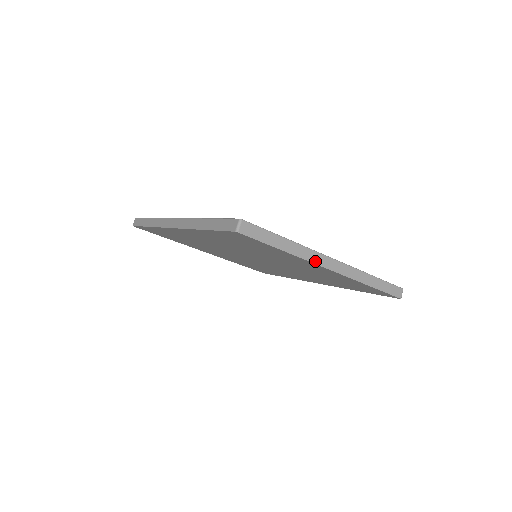
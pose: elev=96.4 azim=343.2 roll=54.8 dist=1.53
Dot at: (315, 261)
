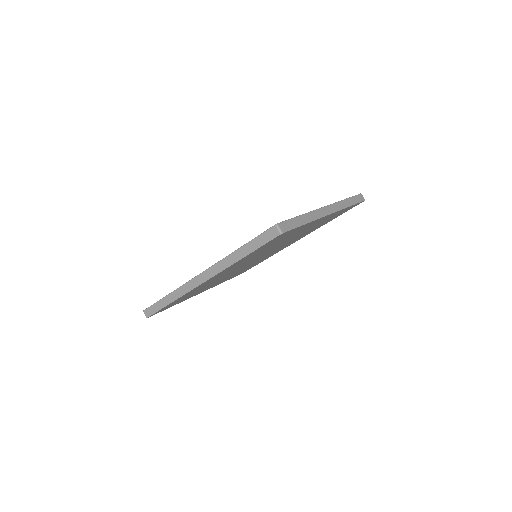
Dot at: (321, 216)
